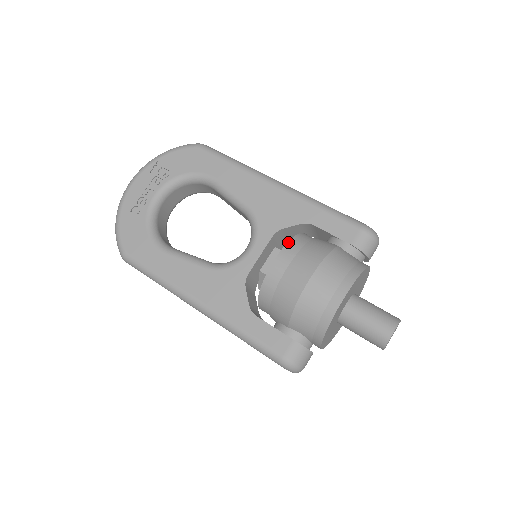
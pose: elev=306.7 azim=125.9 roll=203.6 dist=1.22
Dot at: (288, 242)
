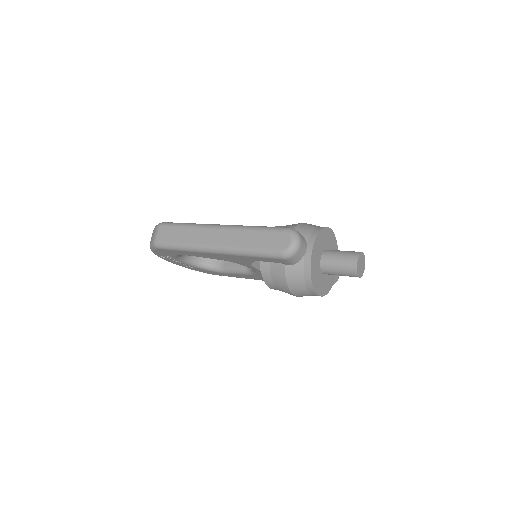
Dot at: occluded
